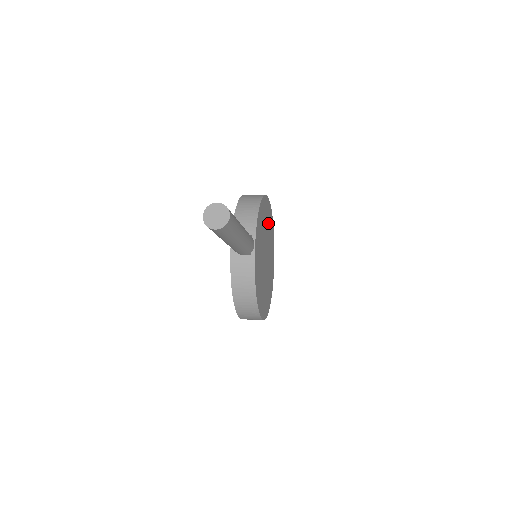
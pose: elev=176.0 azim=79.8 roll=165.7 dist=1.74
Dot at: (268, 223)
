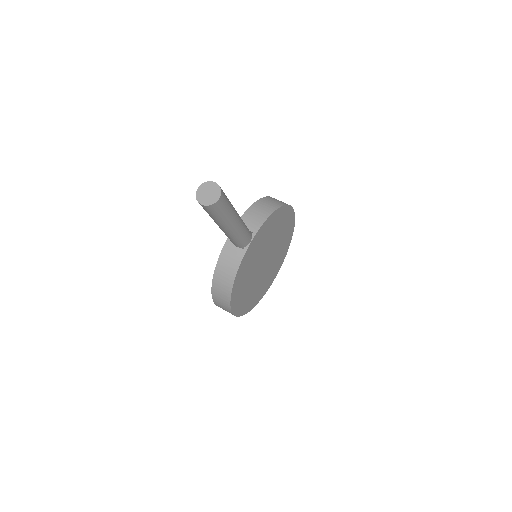
Dot at: (283, 233)
